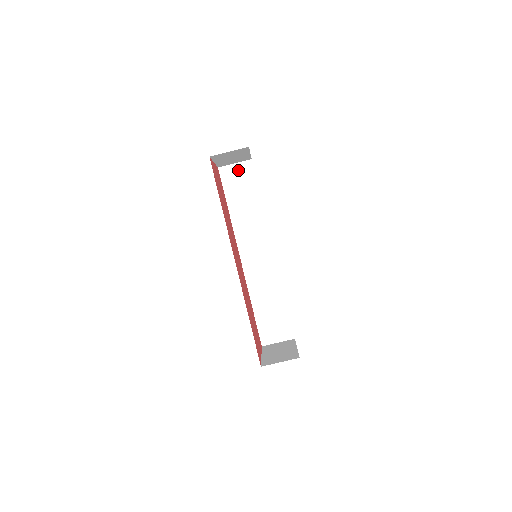
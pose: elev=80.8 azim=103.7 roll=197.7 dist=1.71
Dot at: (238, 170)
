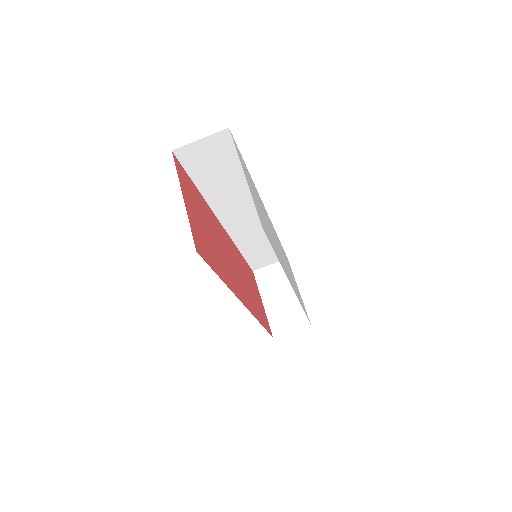
Dot at: (207, 146)
